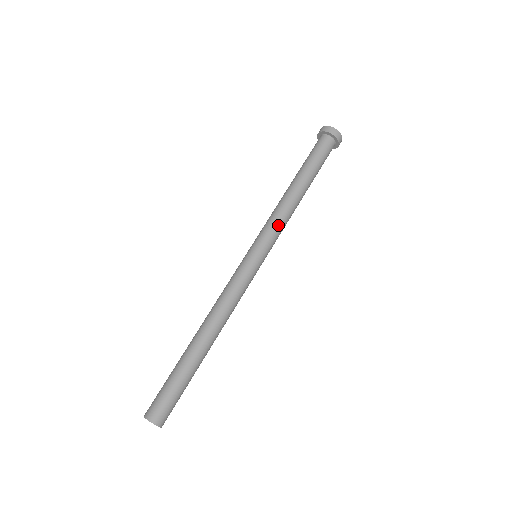
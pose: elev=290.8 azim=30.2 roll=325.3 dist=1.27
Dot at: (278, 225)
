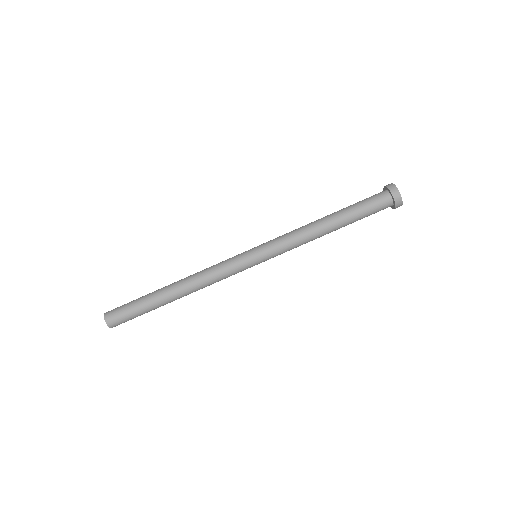
Dot at: (288, 243)
